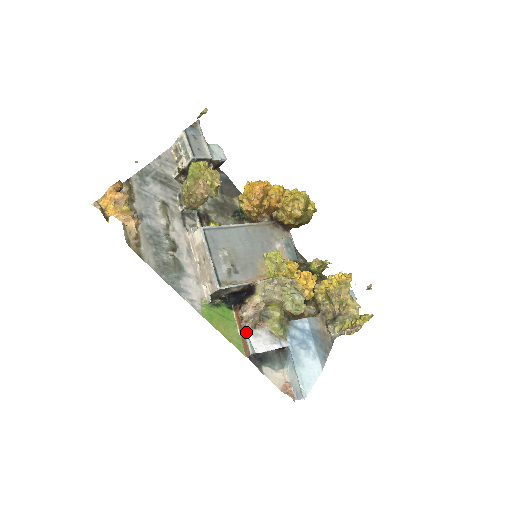
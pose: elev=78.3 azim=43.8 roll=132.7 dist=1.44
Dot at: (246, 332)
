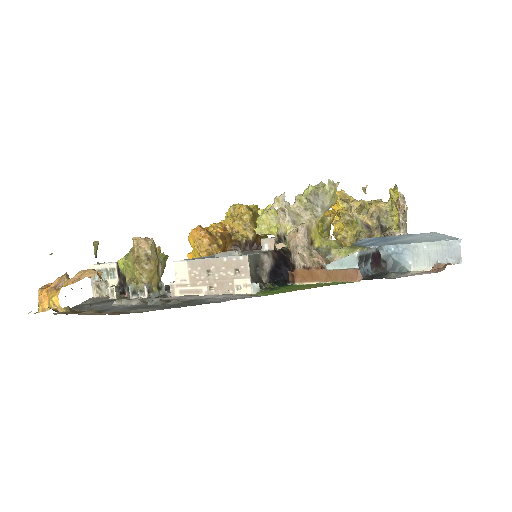
Dot at: (326, 267)
